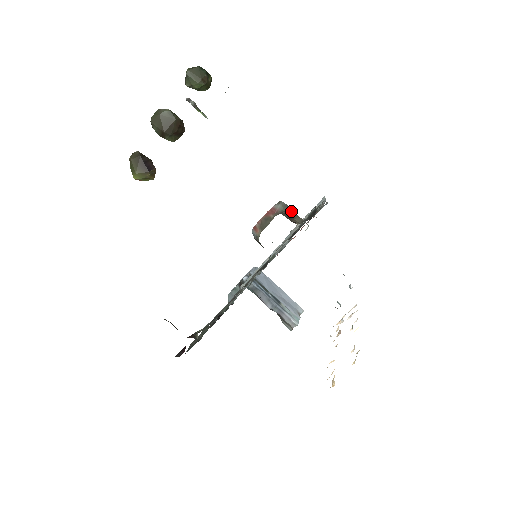
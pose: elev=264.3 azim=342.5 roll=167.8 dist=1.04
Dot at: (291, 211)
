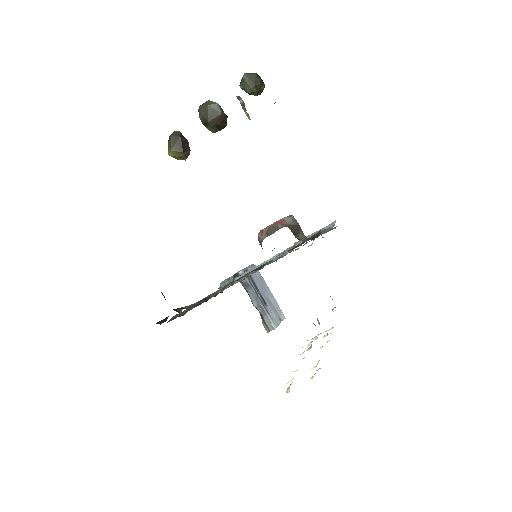
Dot at: (298, 227)
